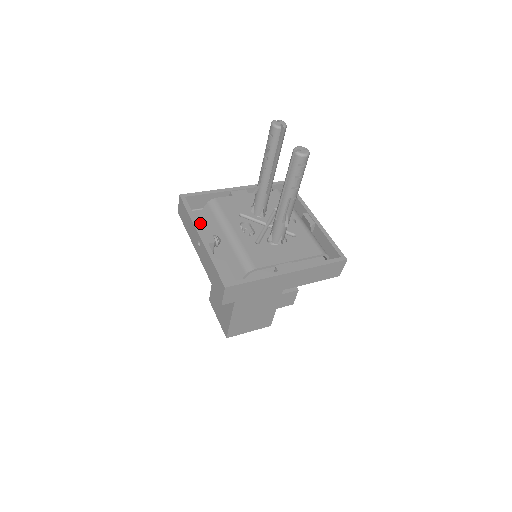
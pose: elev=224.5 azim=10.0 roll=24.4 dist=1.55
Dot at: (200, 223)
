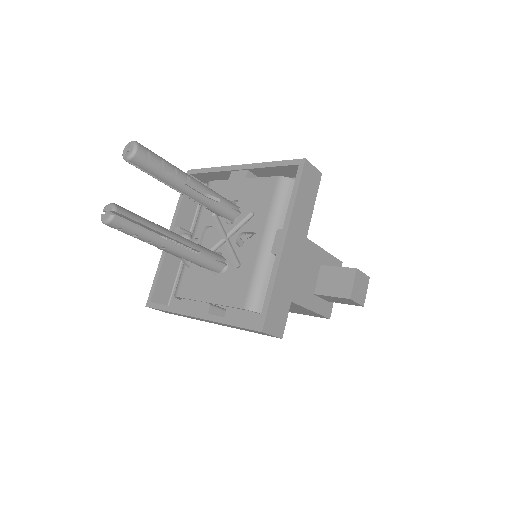
Dot at: occluded
